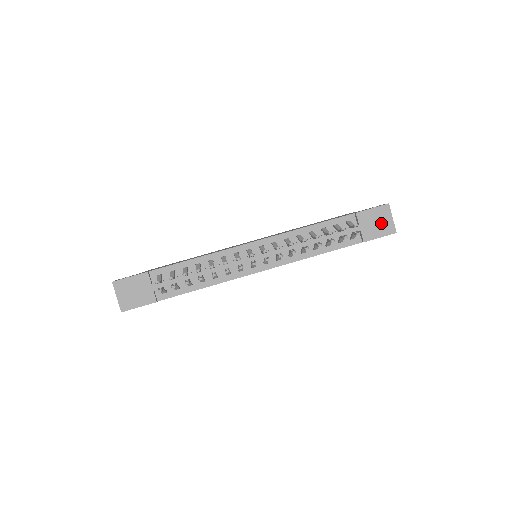
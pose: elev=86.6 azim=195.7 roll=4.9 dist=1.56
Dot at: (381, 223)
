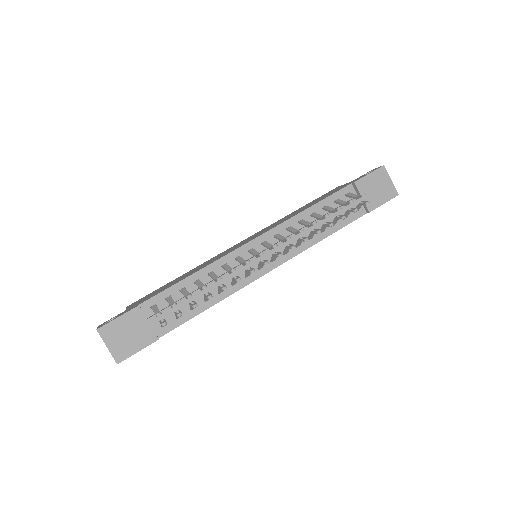
Dot at: (381, 188)
